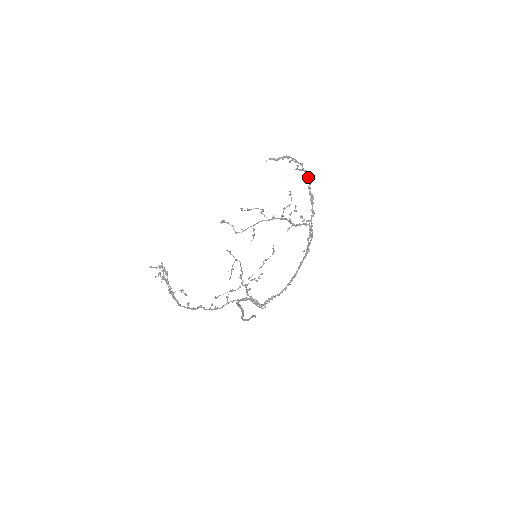
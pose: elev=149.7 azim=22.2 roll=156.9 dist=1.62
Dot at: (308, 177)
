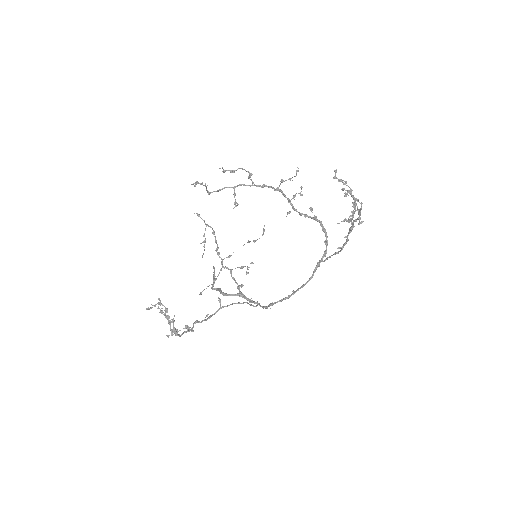
Dot at: (360, 213)
